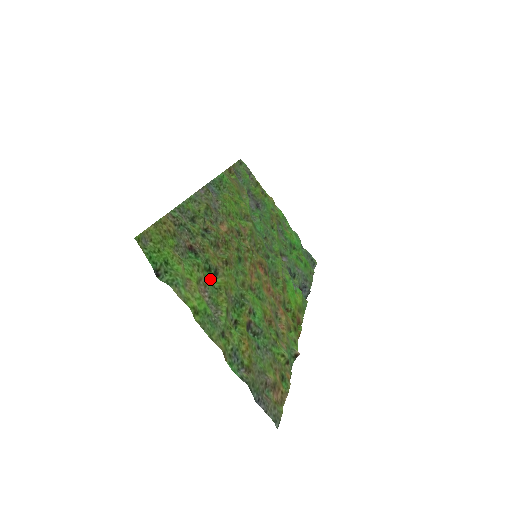
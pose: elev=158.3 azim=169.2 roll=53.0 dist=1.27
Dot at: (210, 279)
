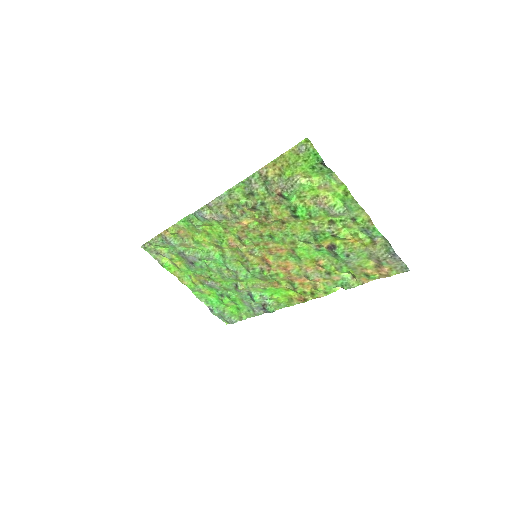
Dot at: (303, 212)
